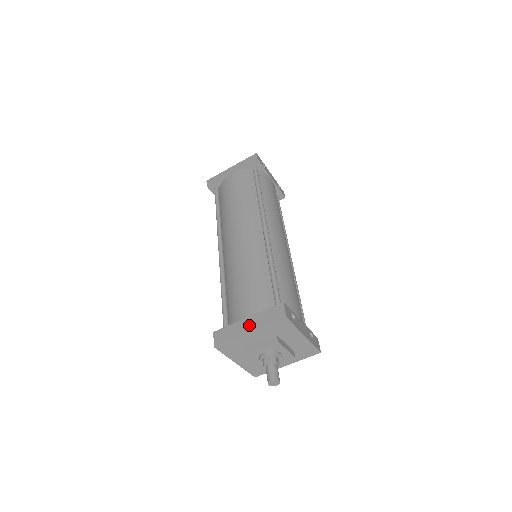
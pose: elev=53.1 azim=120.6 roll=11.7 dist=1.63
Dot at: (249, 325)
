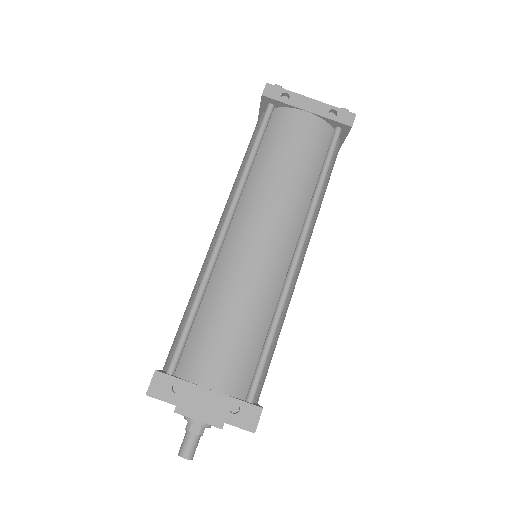
Dot at: occluded
